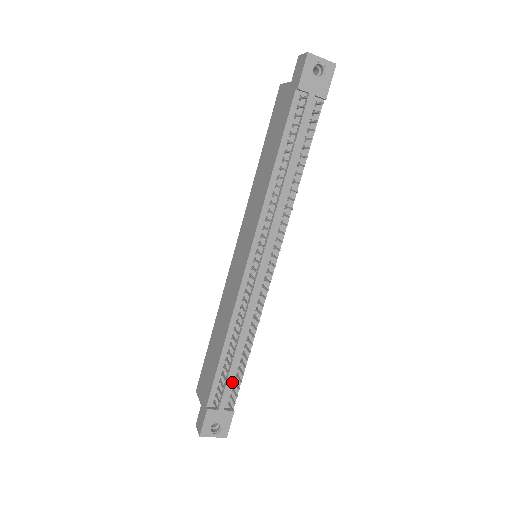
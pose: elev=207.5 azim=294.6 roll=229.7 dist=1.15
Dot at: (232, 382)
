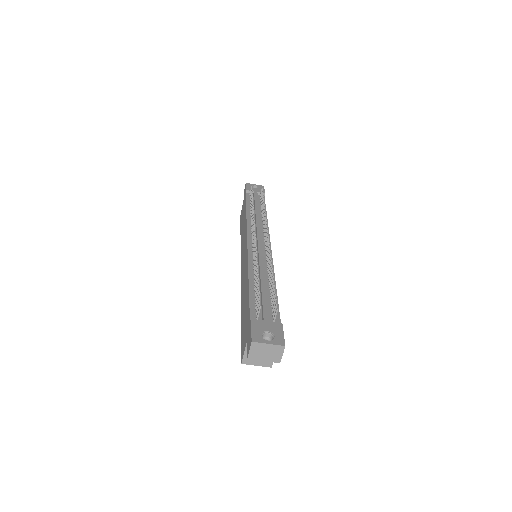
Dot at: (269, 306)
